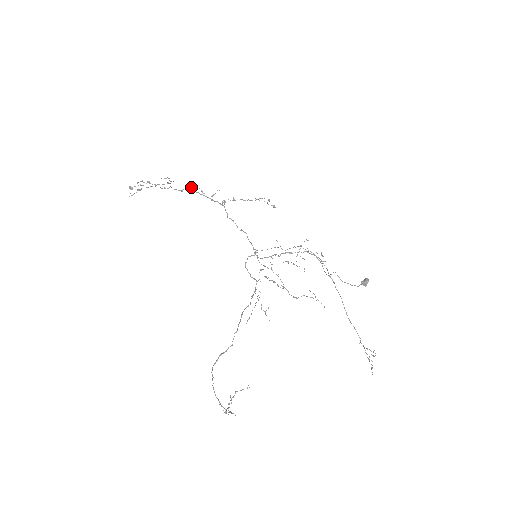
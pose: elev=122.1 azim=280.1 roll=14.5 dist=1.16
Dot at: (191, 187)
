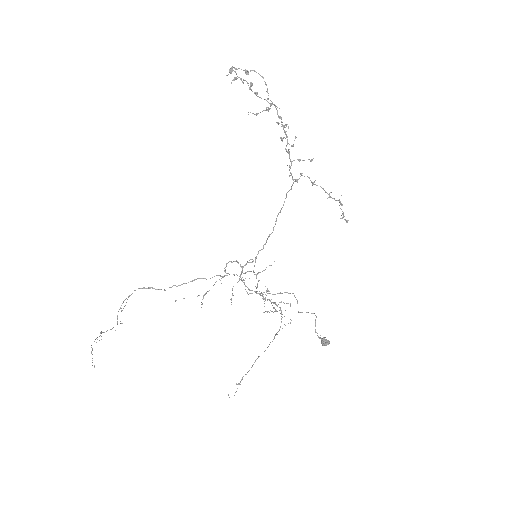
Dot at: (280, 138)
